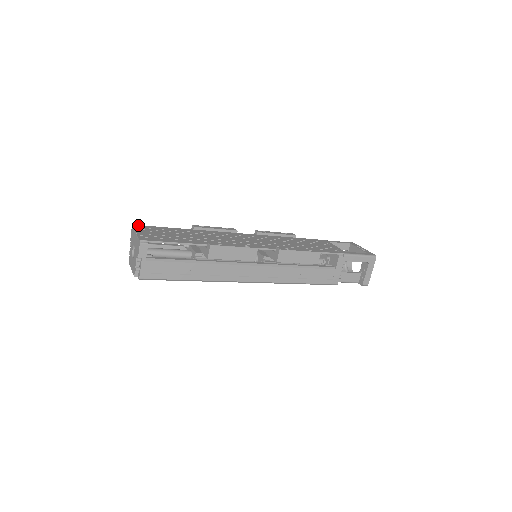
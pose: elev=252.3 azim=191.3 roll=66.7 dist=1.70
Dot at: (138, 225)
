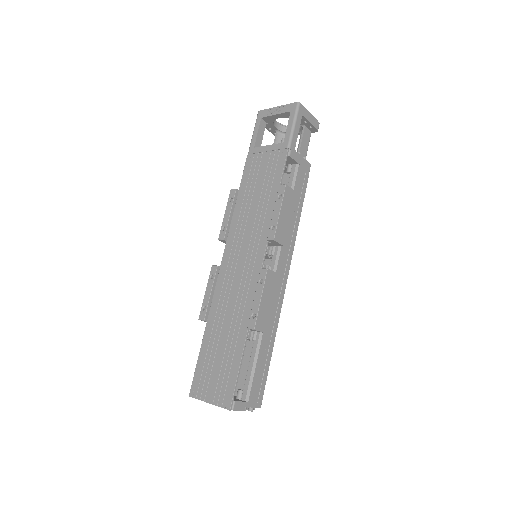
Dot at: (191, 390)
